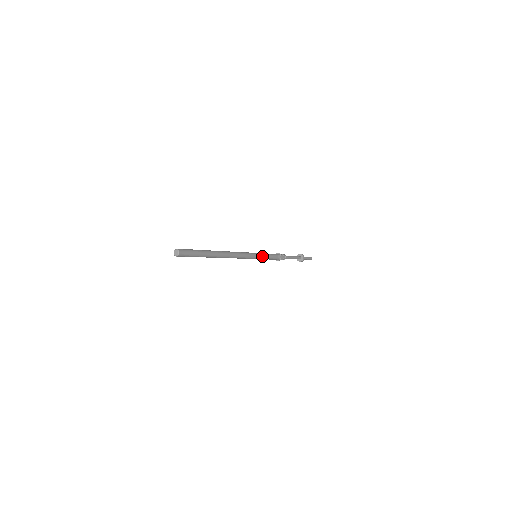
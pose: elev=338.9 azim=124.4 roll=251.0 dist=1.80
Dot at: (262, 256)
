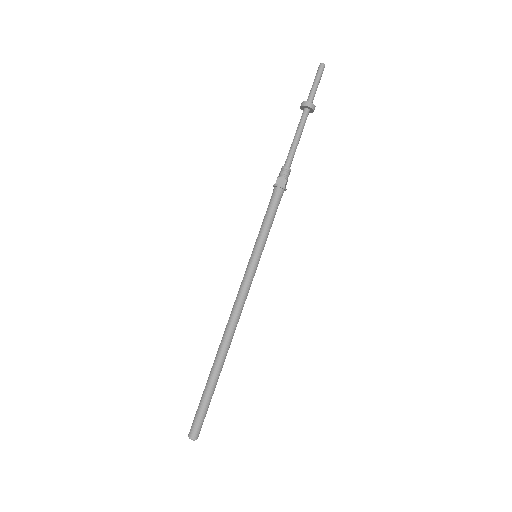
Dot at: (264, 246)
